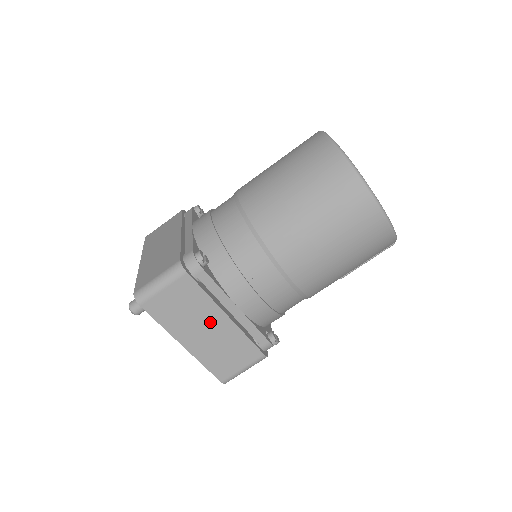
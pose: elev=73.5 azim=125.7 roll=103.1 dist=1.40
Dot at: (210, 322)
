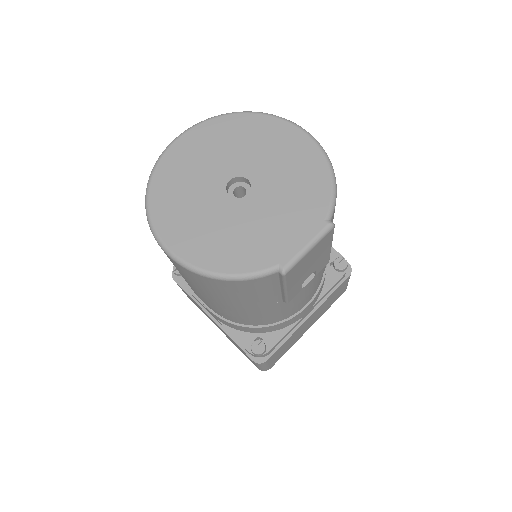
Dot at: (211, 319)
